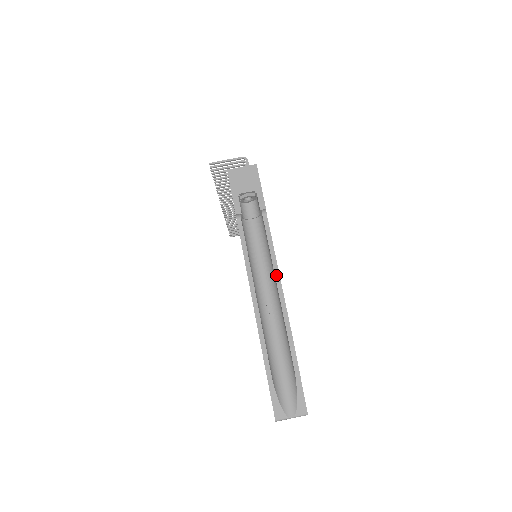
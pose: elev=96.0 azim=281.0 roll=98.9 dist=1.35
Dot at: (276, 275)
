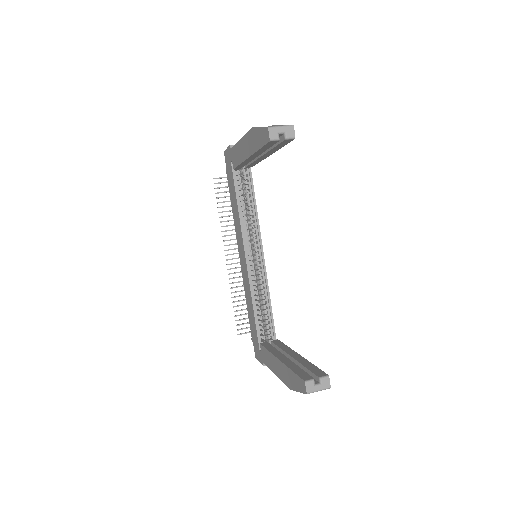
Dot at: occluded
